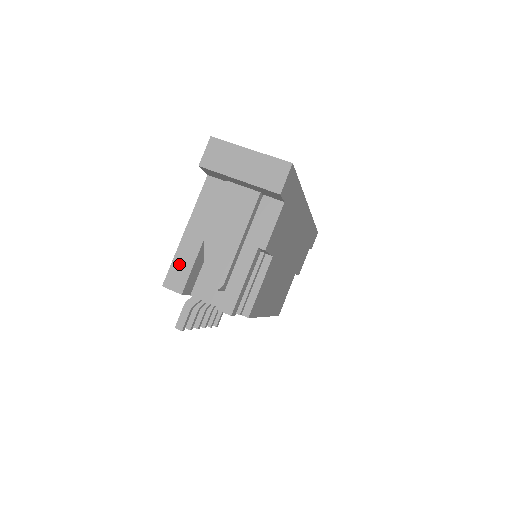
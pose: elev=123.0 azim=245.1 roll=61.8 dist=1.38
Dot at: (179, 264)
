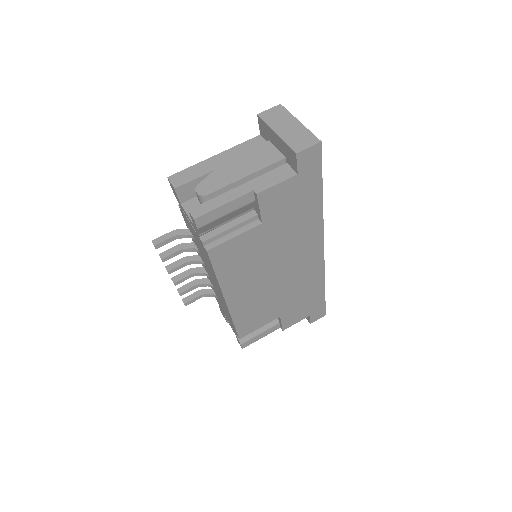
Dot at: (191, 171)
